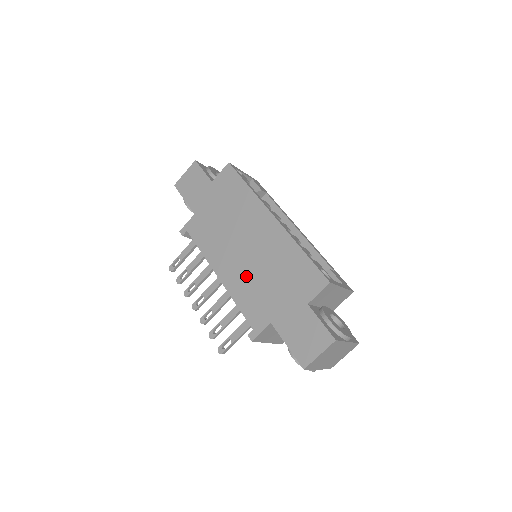
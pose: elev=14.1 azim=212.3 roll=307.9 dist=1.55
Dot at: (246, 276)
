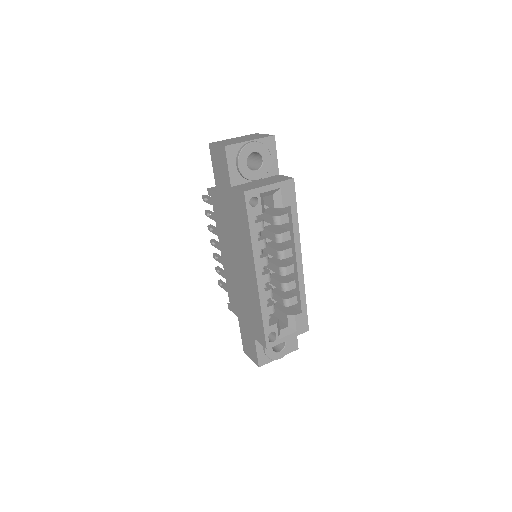
Dot at: (234, 279)
